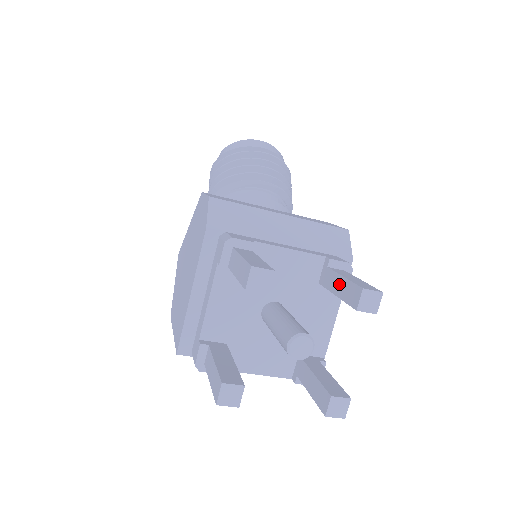
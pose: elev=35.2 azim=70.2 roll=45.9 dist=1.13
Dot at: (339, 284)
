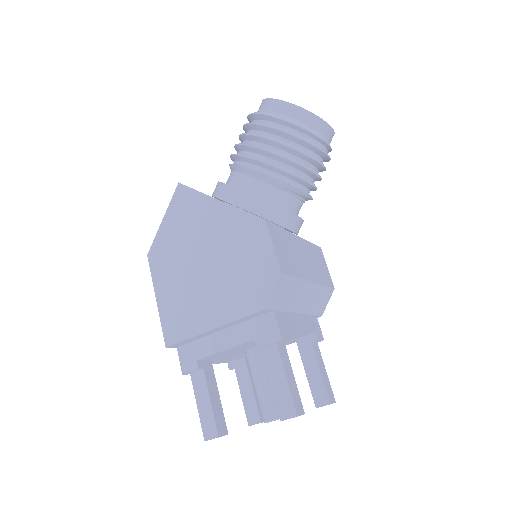
Dot at: (314, 371)
